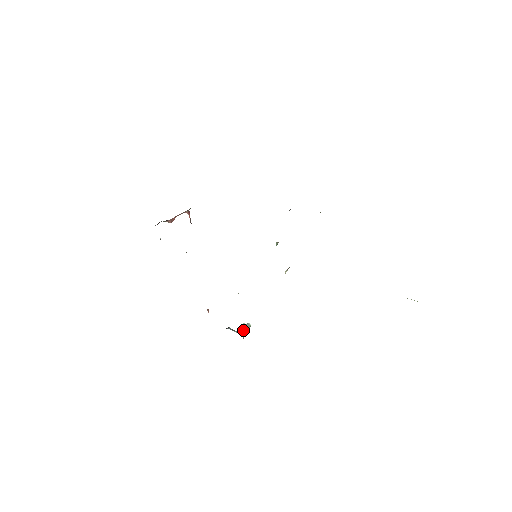
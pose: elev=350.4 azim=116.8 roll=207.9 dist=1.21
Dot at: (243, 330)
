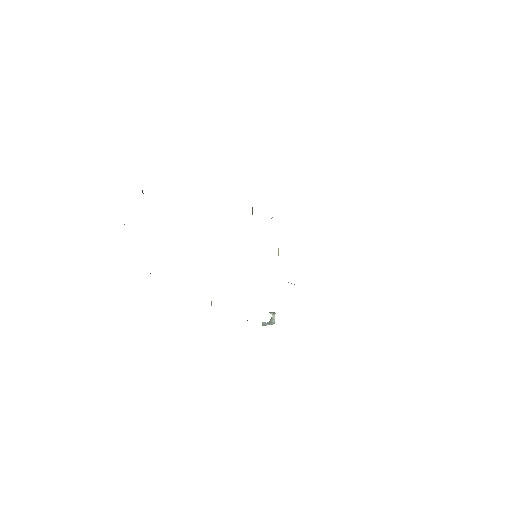
Dot at: (272, 319)
